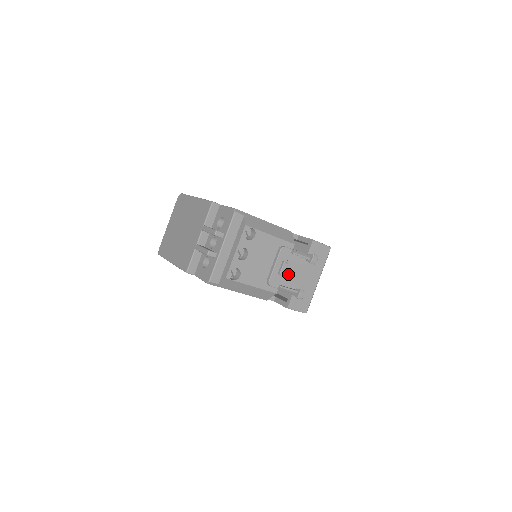
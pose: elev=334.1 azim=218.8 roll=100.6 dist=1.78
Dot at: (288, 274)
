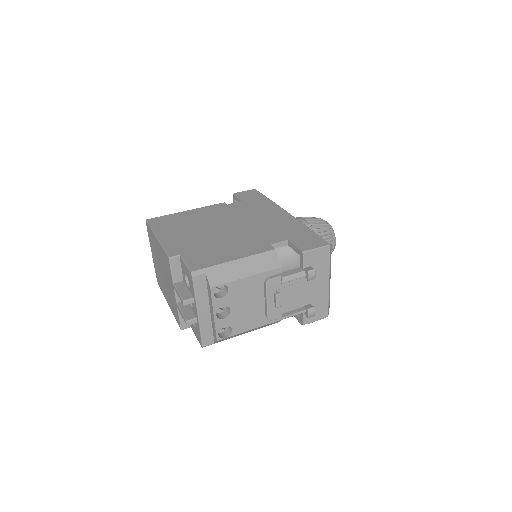
Dot at: (287, 299)
